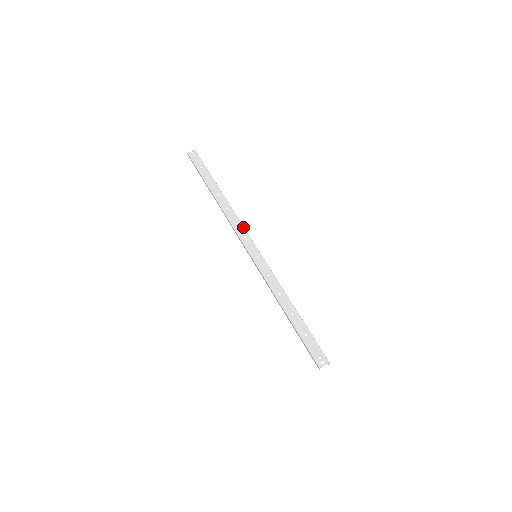
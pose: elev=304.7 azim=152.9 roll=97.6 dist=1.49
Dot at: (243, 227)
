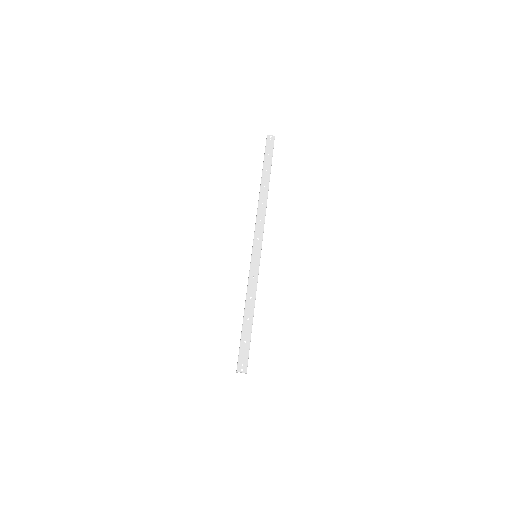
Dot at: (263, 226)
